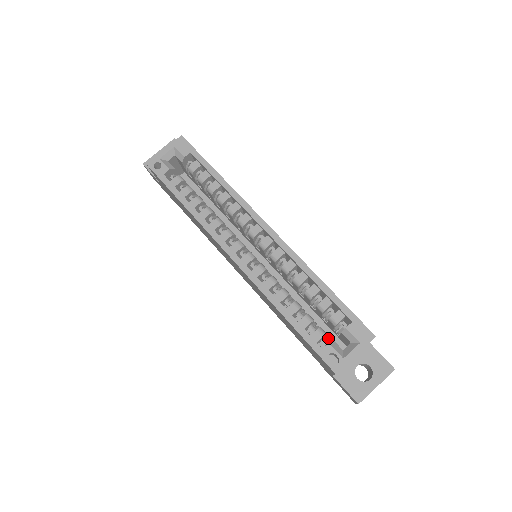
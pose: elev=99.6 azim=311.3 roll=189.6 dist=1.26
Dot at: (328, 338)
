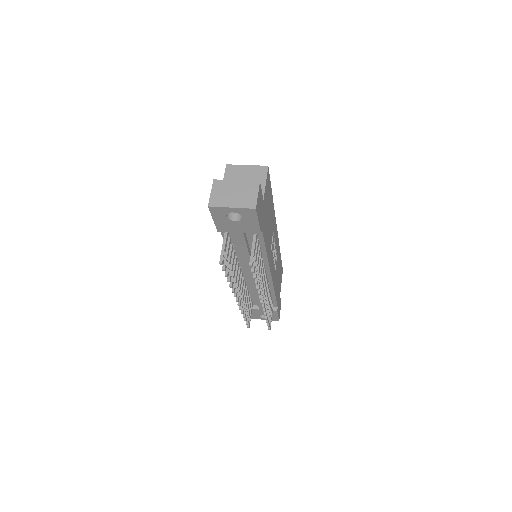
Dot at: occluded
